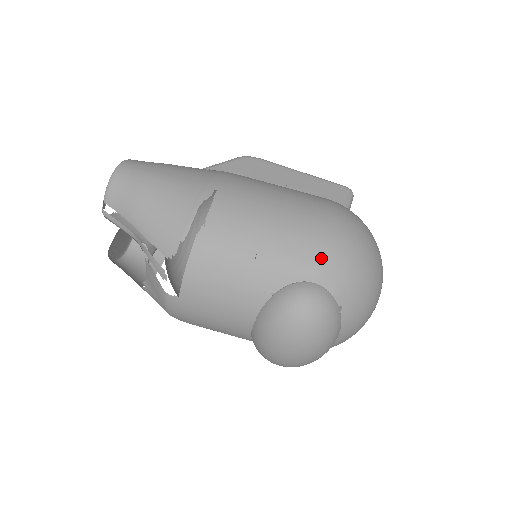
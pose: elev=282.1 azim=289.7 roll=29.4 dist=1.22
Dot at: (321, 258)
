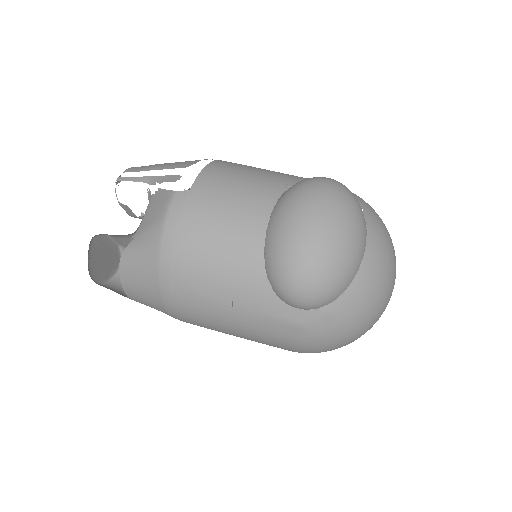
Dot at: occluded
